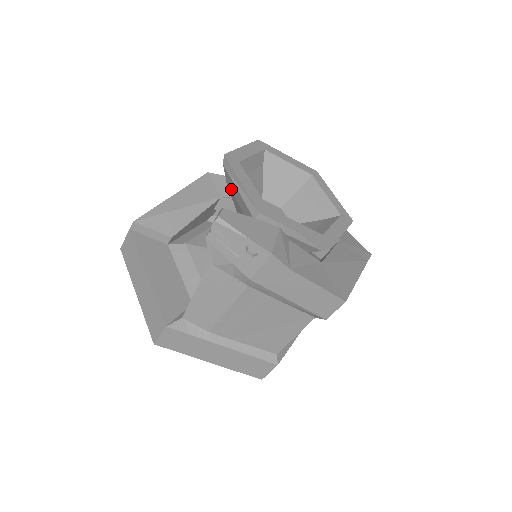
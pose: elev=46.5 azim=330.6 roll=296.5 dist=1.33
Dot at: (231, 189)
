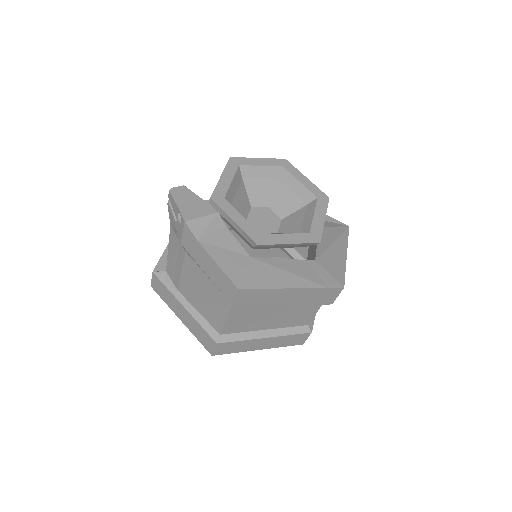
Dot at: occluded
